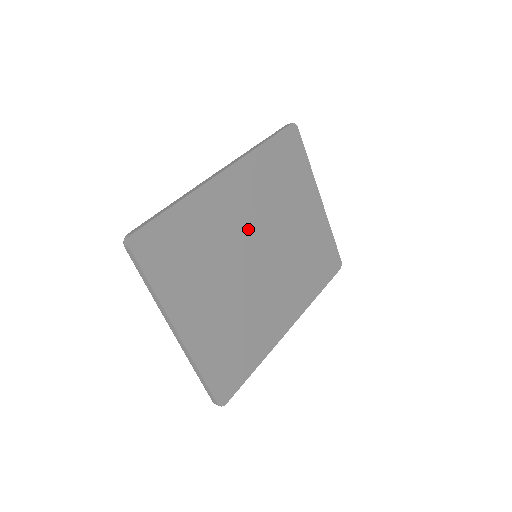
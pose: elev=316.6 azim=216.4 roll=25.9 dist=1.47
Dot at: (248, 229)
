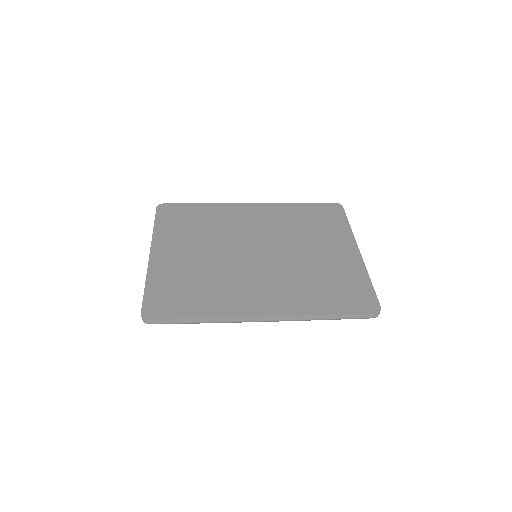
Dot at: (253, 234)
